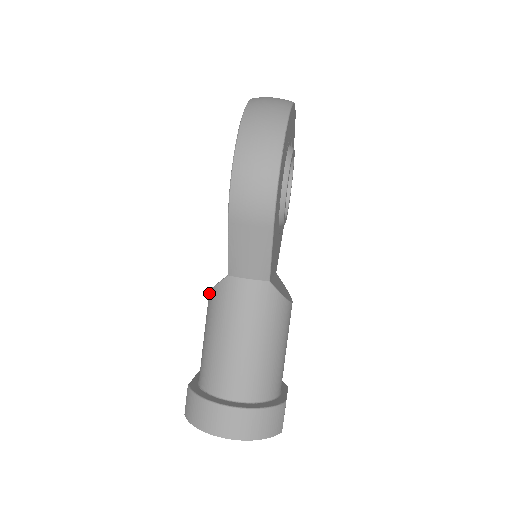
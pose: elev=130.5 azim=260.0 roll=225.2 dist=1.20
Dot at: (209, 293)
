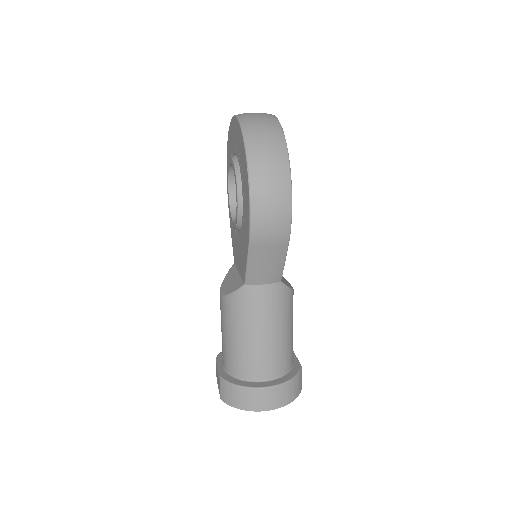
Dot at: (223, 298)
